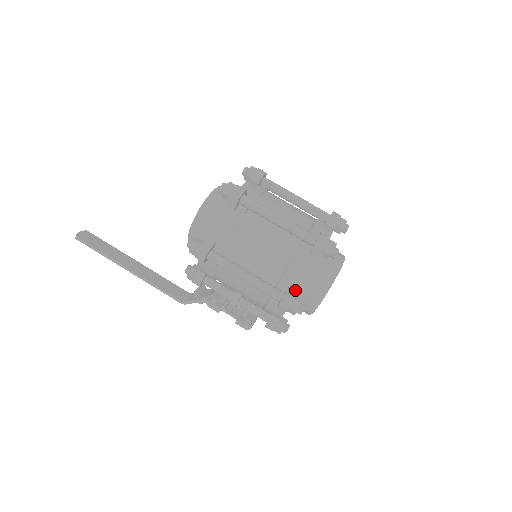
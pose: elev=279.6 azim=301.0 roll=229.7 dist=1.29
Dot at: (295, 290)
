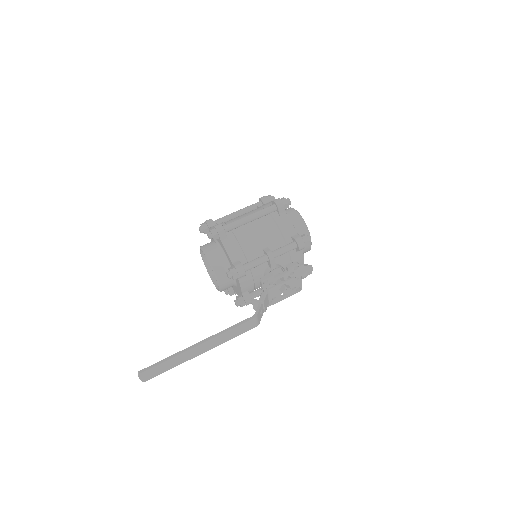
Dot at: occluded
